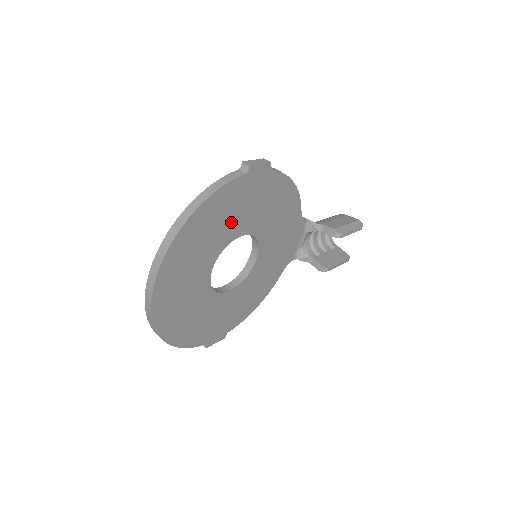
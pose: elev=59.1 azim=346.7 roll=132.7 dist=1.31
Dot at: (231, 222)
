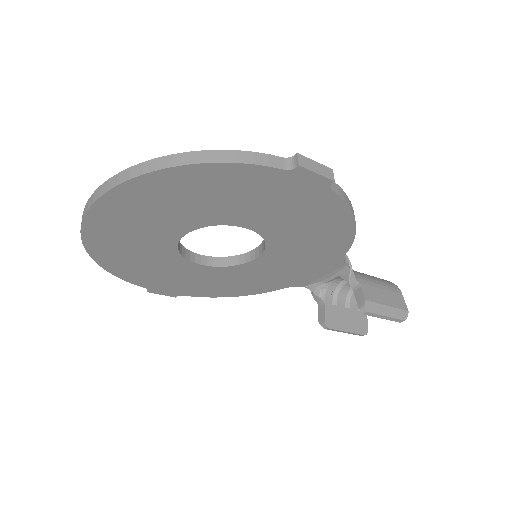
Dot at: (237, 206)
